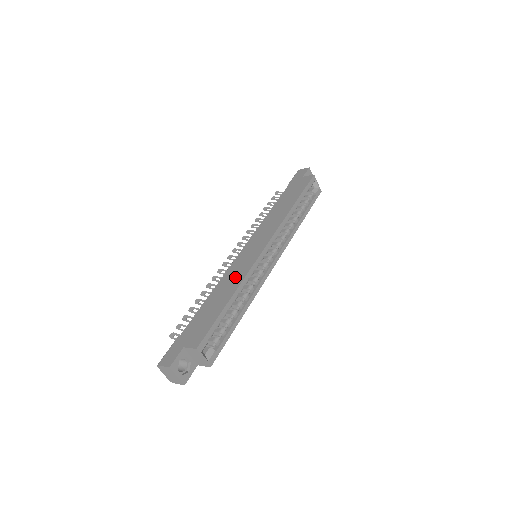
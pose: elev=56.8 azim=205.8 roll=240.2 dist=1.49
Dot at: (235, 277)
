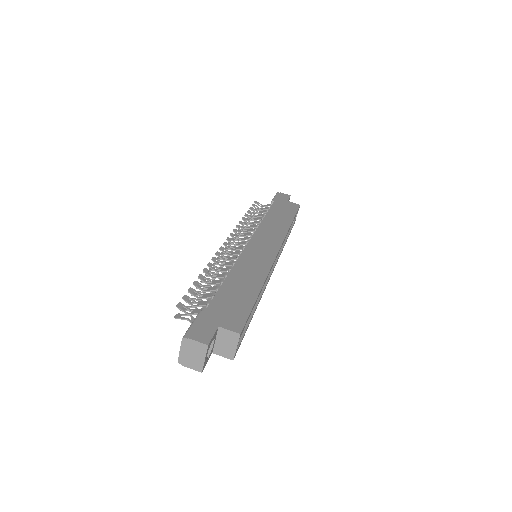
Dot at: (255, 269)
